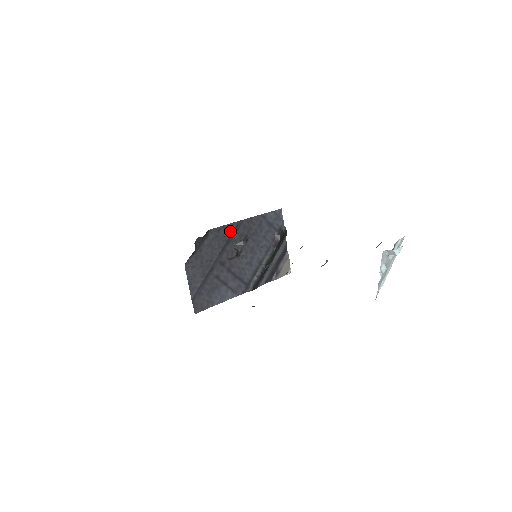
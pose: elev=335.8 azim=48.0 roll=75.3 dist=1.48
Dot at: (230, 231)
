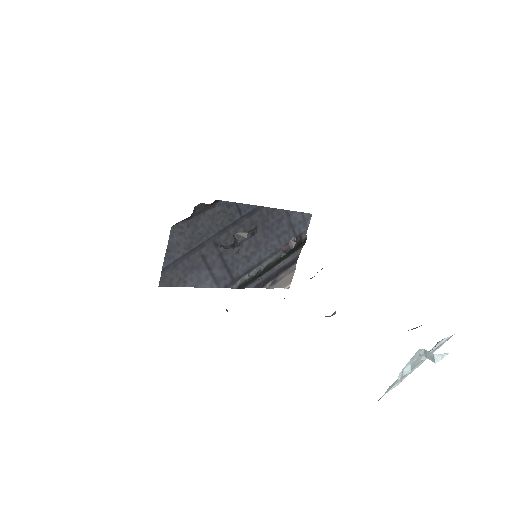
Dot at: (242, 212)
